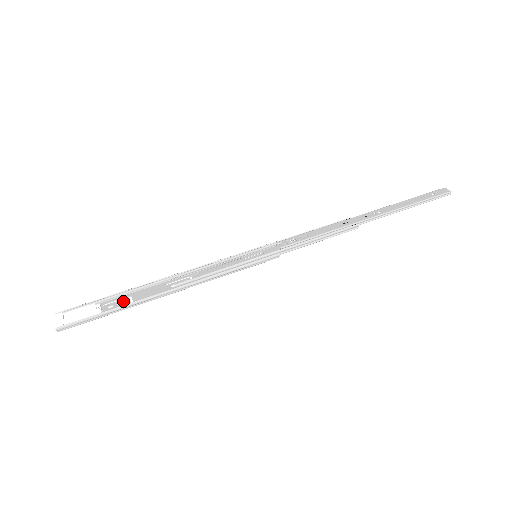
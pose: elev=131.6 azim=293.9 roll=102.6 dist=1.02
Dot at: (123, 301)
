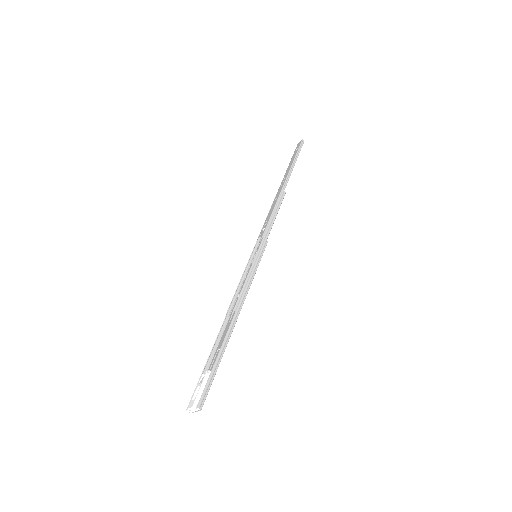
Dot at: (217, 355)
